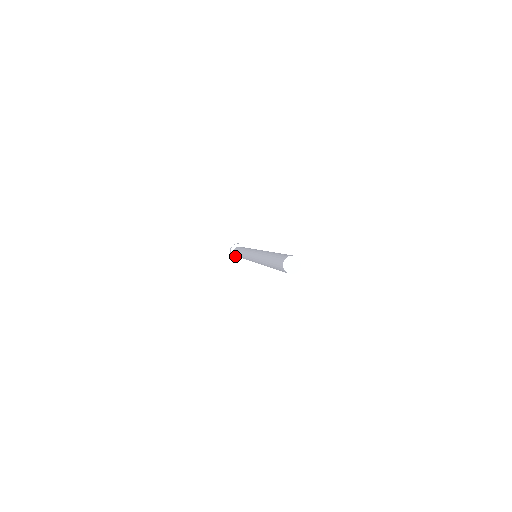
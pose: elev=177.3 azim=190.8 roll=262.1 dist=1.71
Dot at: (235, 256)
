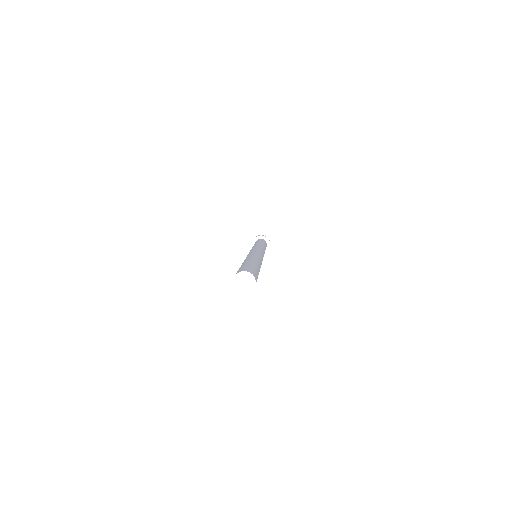
Dot at: occluded
